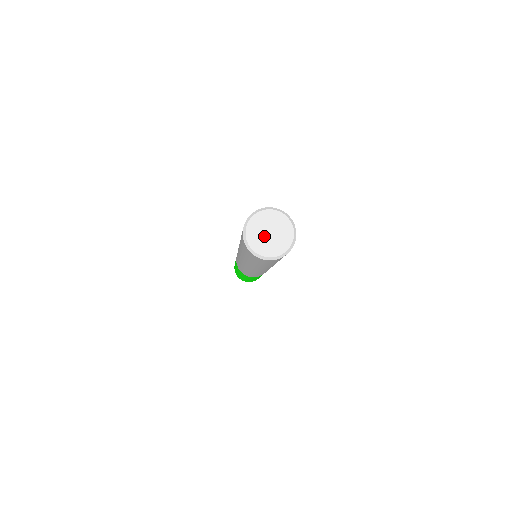
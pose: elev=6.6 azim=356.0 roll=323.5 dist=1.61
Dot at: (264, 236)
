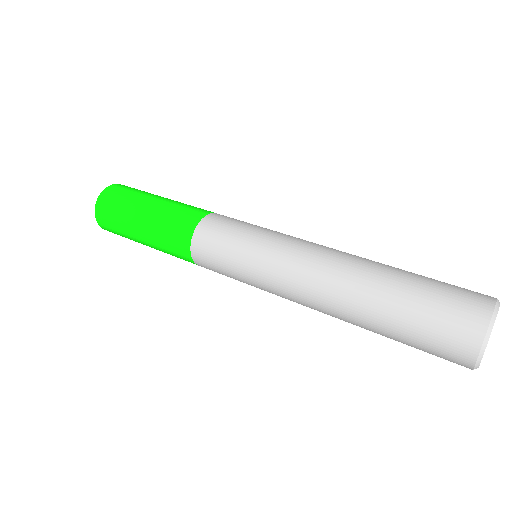
Dot at: occluded
